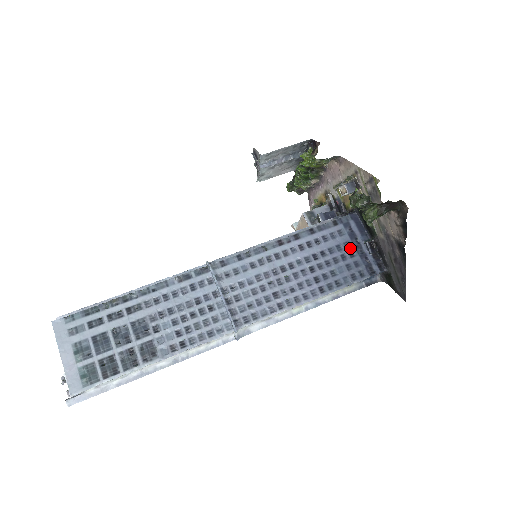
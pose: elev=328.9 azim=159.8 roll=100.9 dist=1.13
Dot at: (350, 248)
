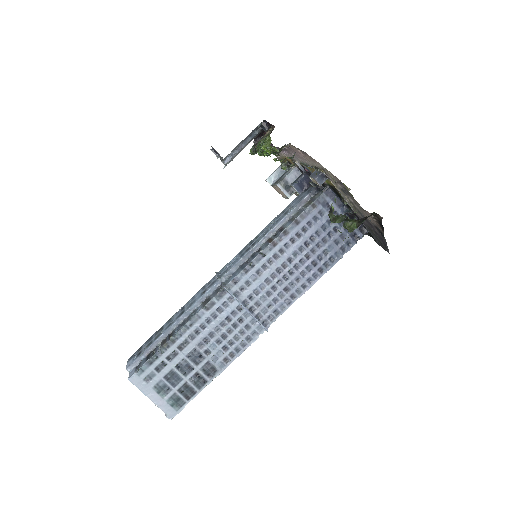
Dot at: (333, 224)
